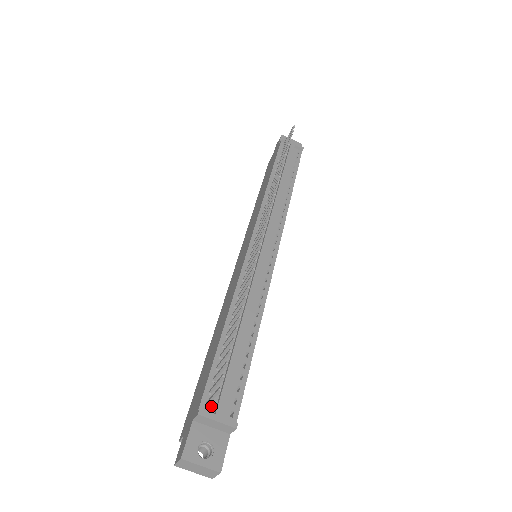
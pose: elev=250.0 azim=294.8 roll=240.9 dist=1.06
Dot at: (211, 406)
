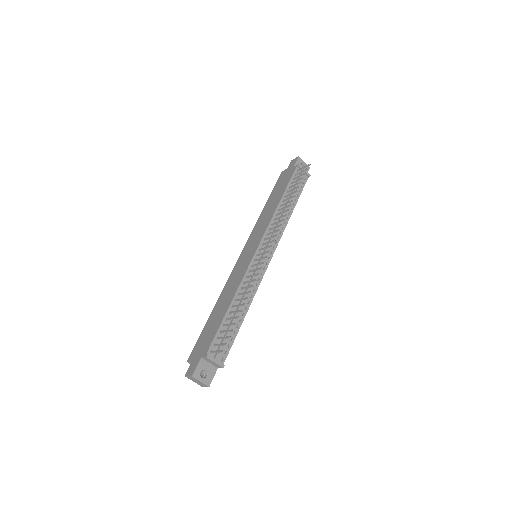
Dot at: (213, 353)
